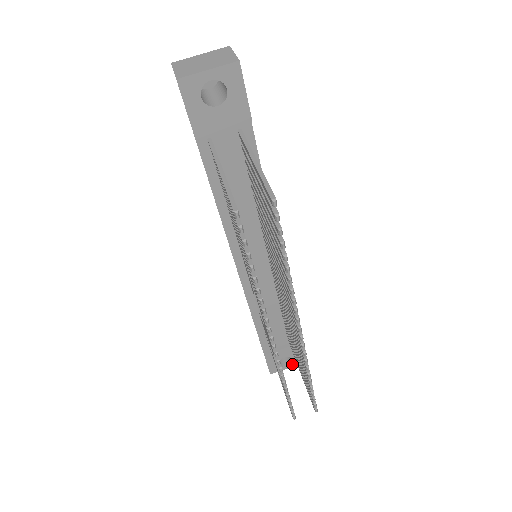
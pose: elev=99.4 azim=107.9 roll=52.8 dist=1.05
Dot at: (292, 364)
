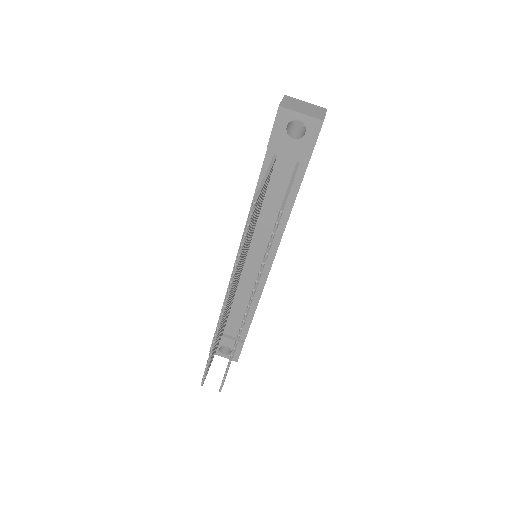
Dot at: (229, 356)
